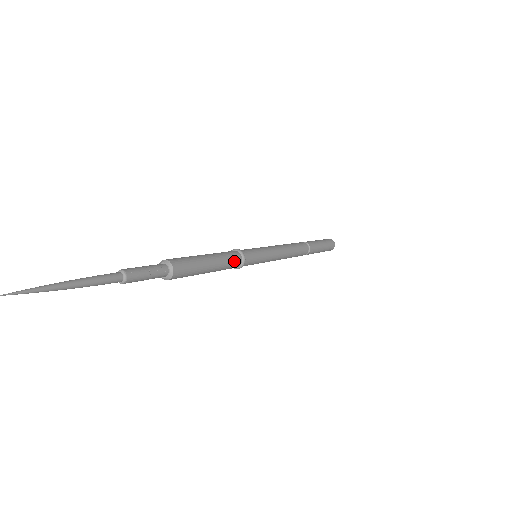
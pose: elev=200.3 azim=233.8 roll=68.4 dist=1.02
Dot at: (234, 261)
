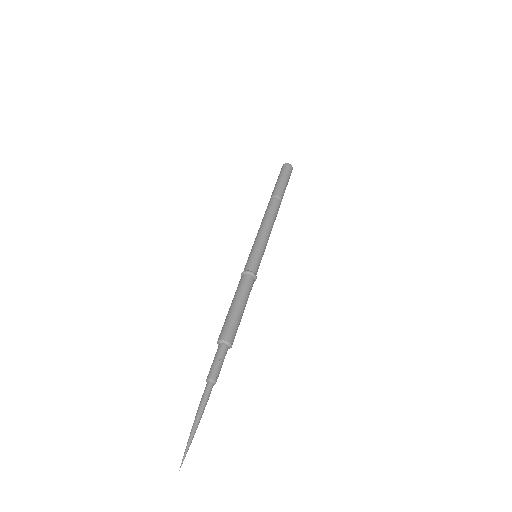
Dot at: (250, 285)
